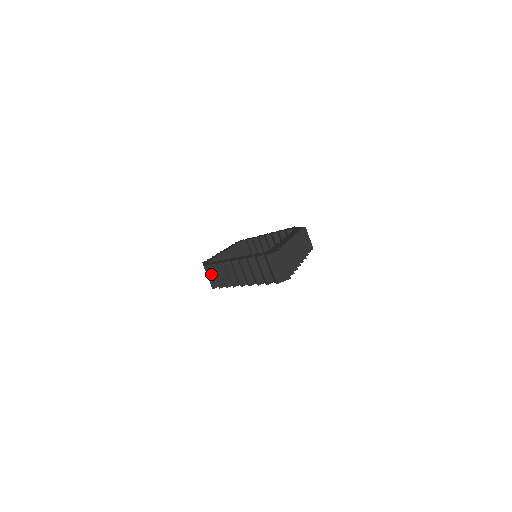
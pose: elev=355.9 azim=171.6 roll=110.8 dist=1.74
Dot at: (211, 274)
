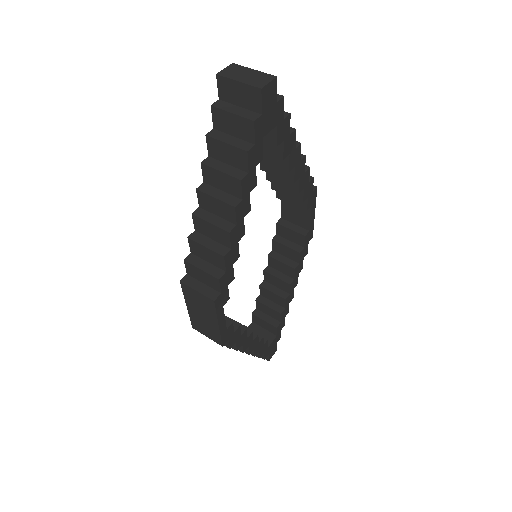
Dot at: (198, 284)
